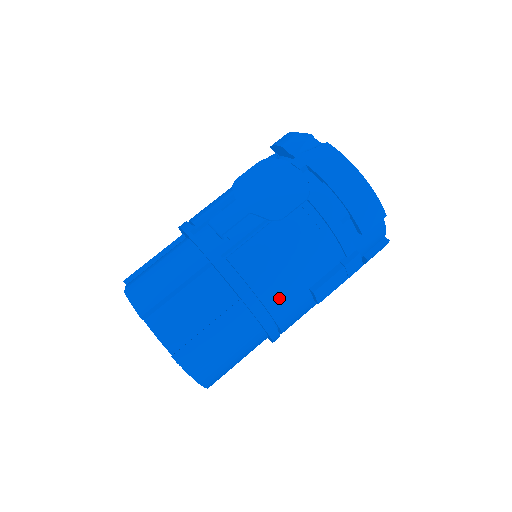
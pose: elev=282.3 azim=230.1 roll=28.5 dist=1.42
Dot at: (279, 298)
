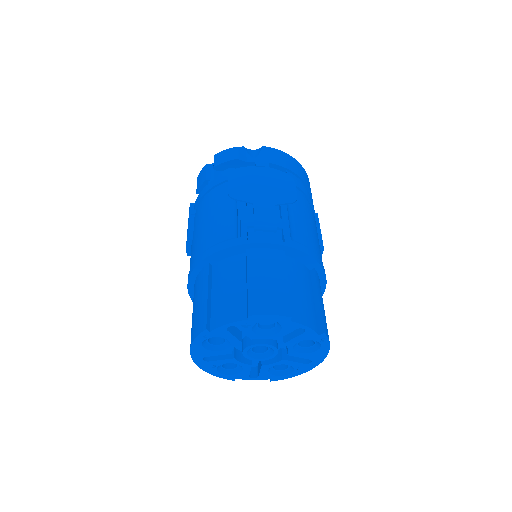
Dot at: occluded
